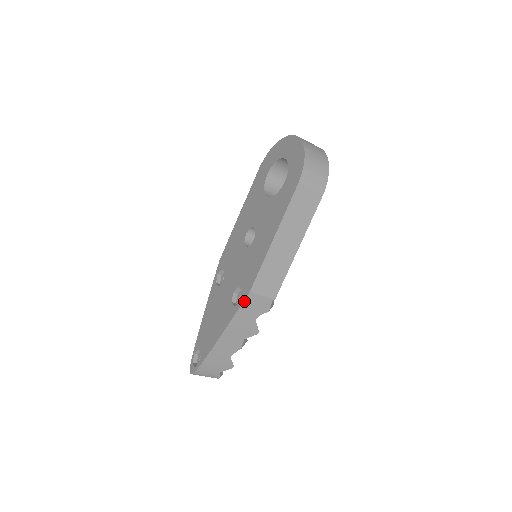
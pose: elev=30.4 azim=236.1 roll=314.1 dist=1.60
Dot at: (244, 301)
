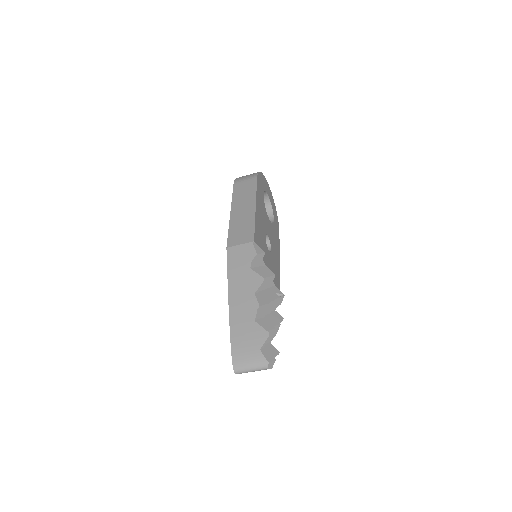
Dot at: (227, 258)
